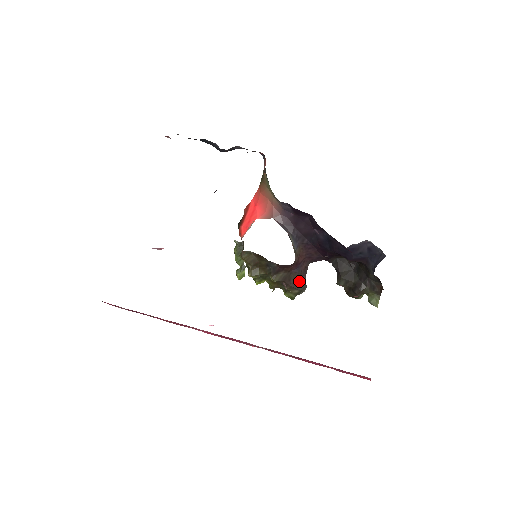
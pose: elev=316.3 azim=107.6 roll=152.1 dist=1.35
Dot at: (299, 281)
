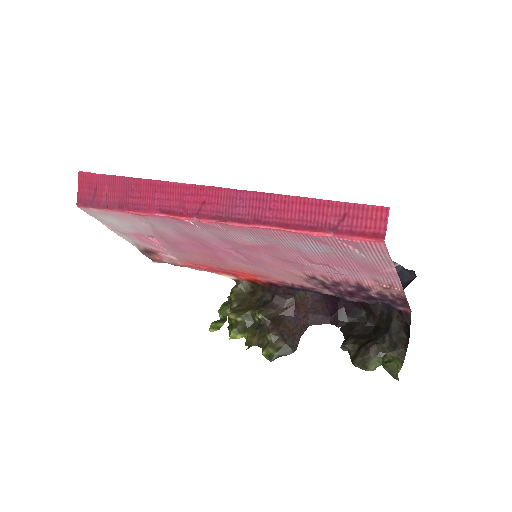
Dot at: (290, 334)
